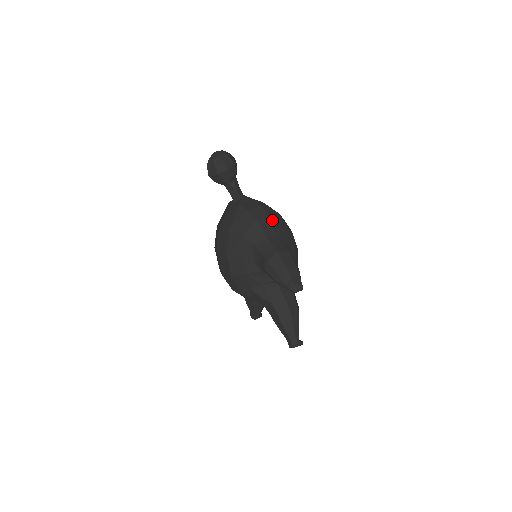
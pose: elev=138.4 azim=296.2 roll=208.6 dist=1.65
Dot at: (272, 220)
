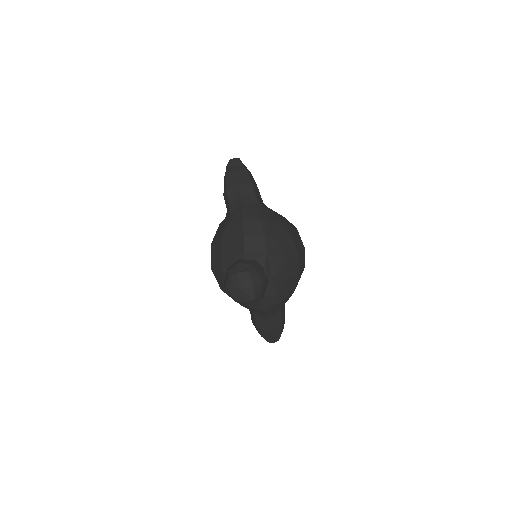
Dot at: (282, 303)
